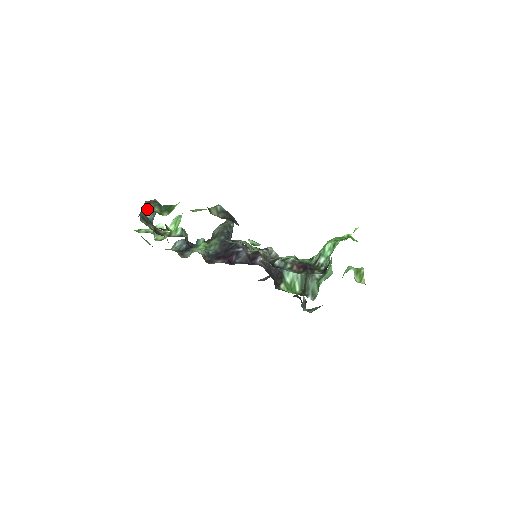
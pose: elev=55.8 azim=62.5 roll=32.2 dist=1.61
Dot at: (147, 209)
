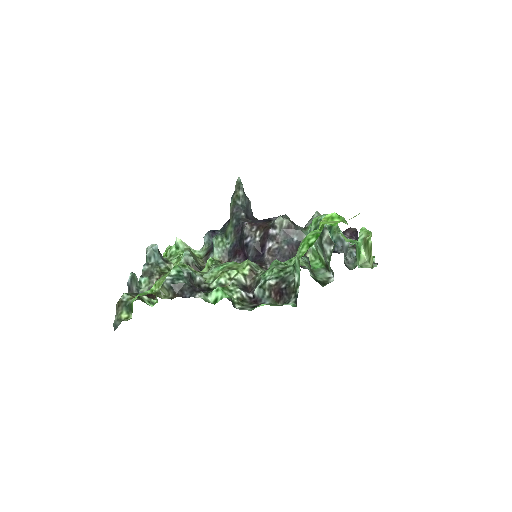
Dot at: (117, 318)
